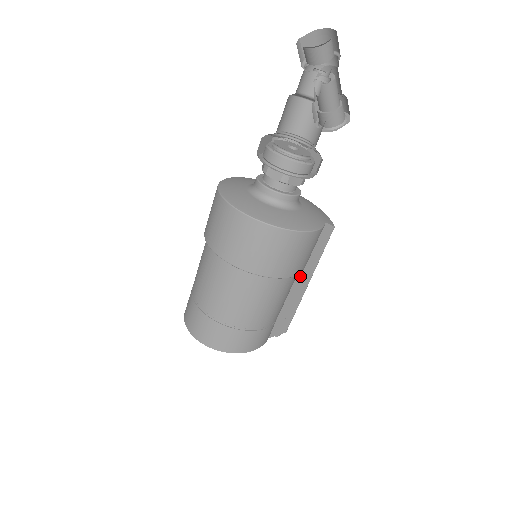
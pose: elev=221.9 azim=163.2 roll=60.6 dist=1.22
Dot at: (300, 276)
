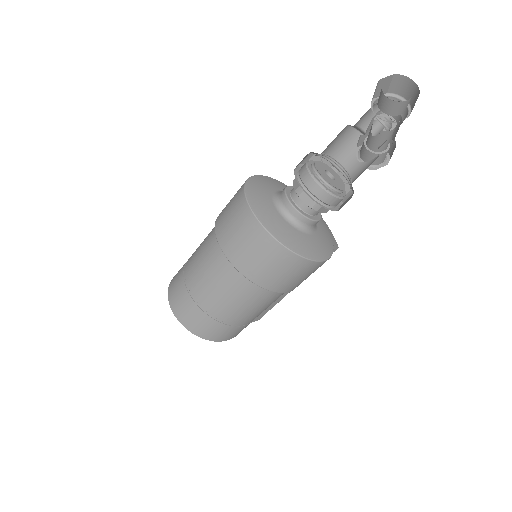
Dot at: occluded
